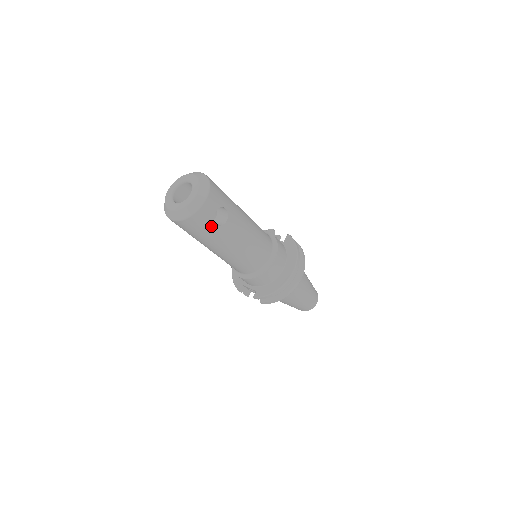
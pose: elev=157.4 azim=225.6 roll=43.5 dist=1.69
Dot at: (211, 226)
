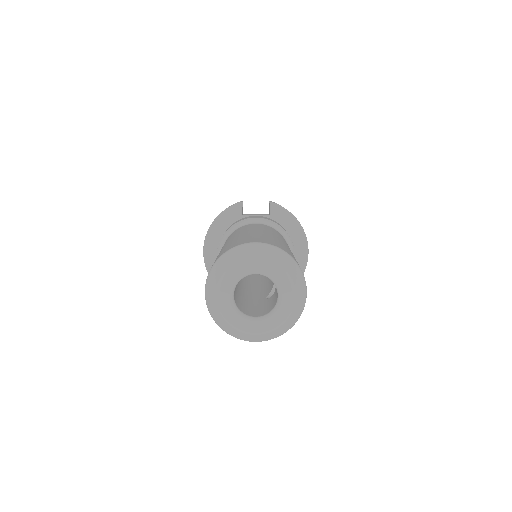
Dot at: occluded
